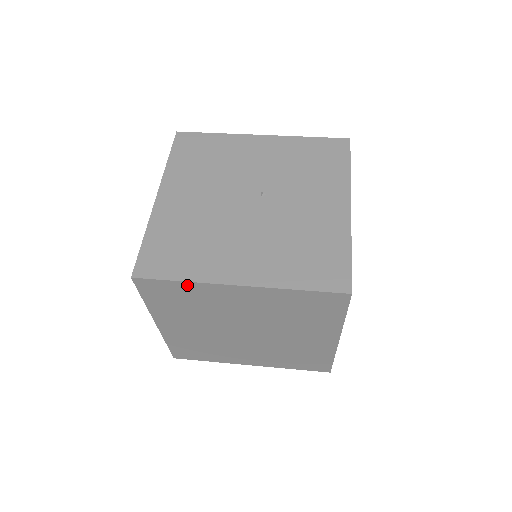
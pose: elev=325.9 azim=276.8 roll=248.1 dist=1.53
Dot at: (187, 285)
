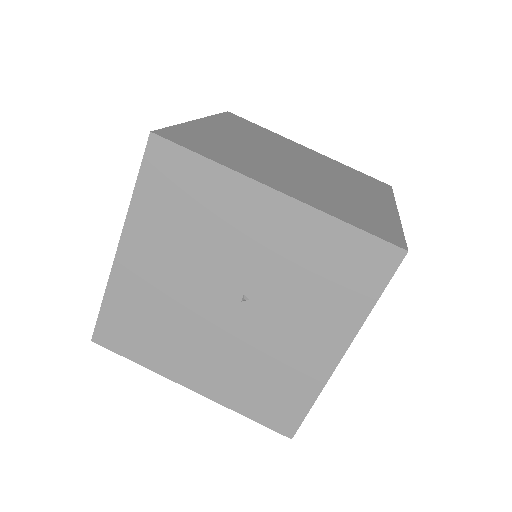
Dot at: occluded
